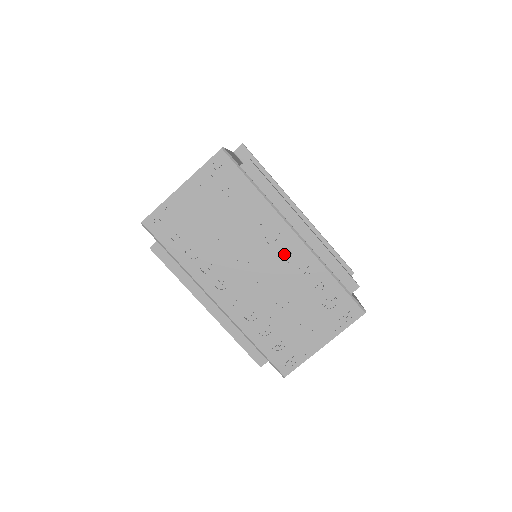
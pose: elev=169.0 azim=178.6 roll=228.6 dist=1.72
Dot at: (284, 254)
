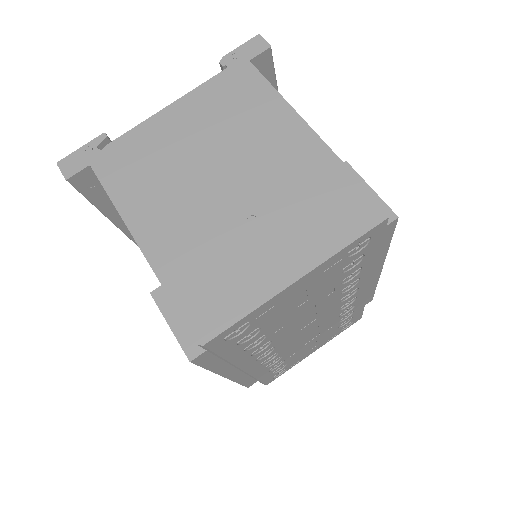
Dot at: (344, 304)
